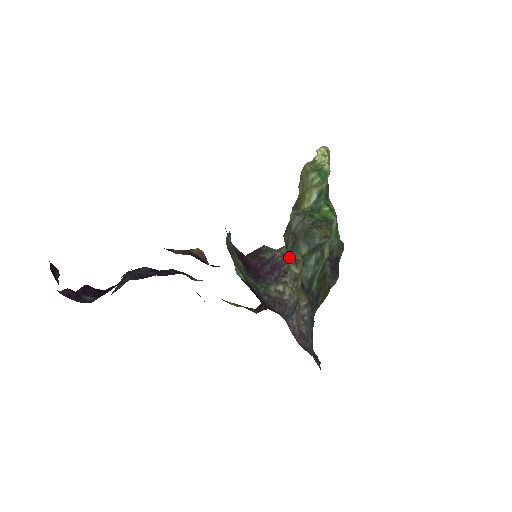
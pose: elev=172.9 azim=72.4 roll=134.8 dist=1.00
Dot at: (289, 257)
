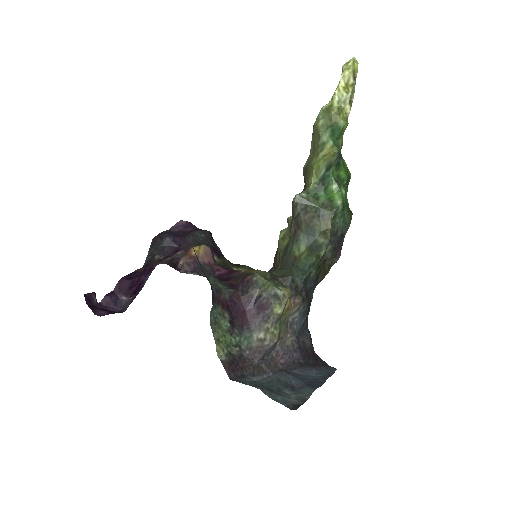
Dot at: (274, 295)
